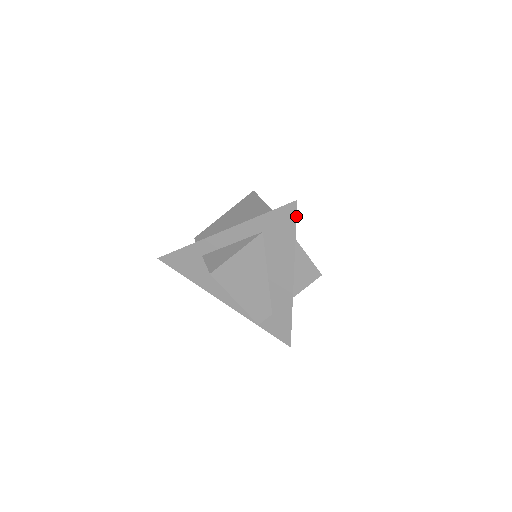
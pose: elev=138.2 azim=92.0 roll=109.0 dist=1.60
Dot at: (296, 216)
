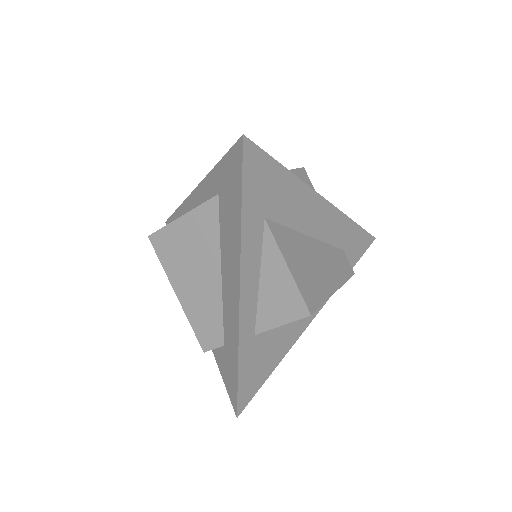
Dot at: (242, 167)
